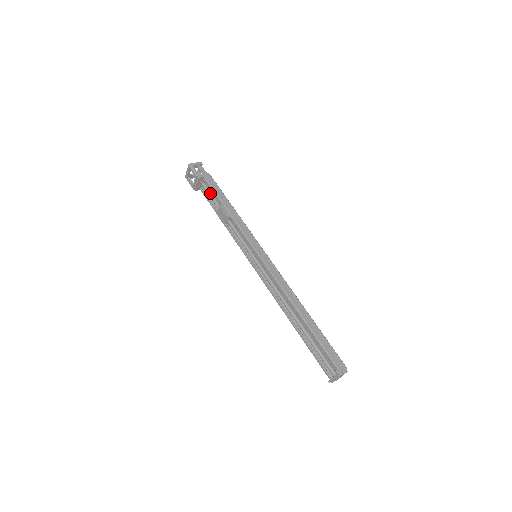
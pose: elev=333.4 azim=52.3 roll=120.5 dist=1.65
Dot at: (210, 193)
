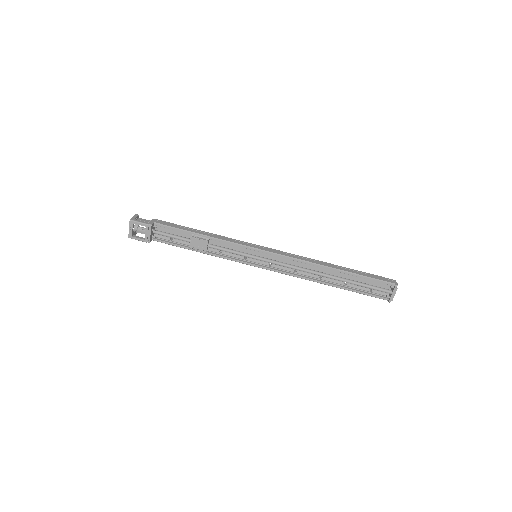
Dot at: (169, 234)
